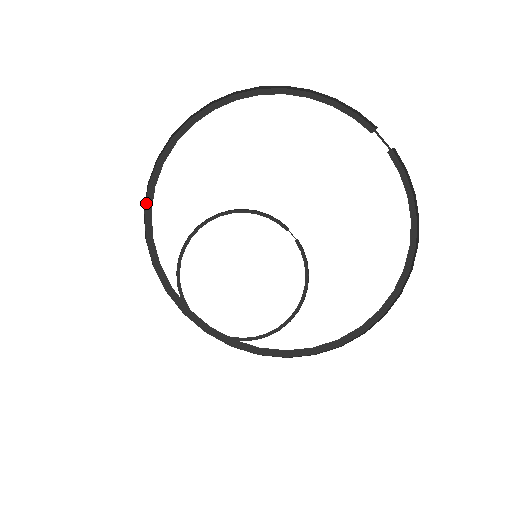
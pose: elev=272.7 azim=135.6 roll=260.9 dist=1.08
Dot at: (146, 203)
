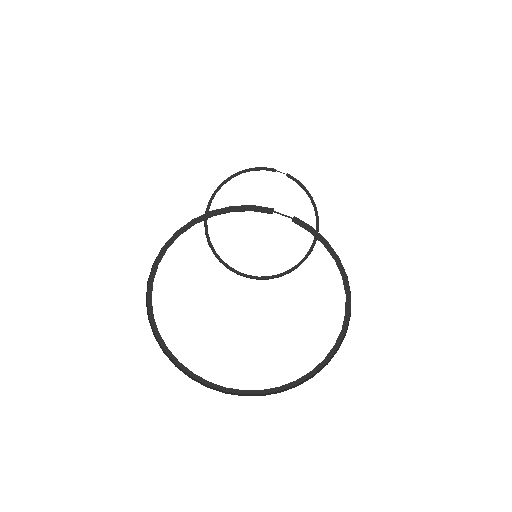
Dot at: (161, 346)
